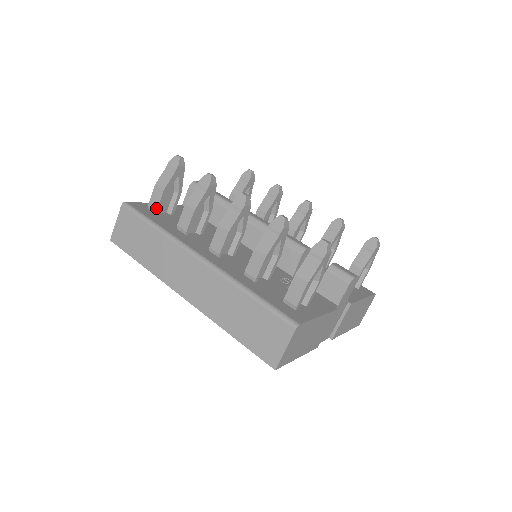
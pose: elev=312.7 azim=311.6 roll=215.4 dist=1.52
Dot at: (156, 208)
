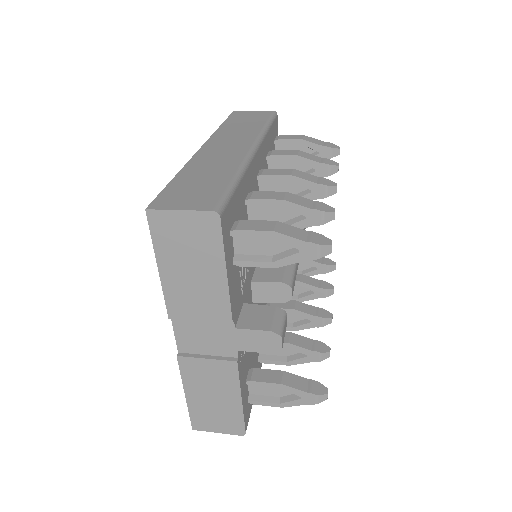
Dot at: (281, 139)
